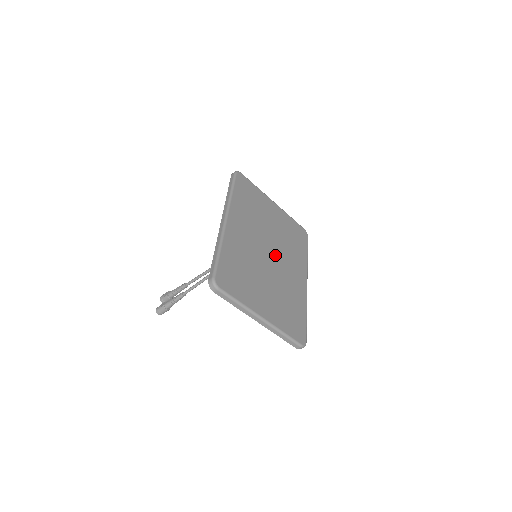
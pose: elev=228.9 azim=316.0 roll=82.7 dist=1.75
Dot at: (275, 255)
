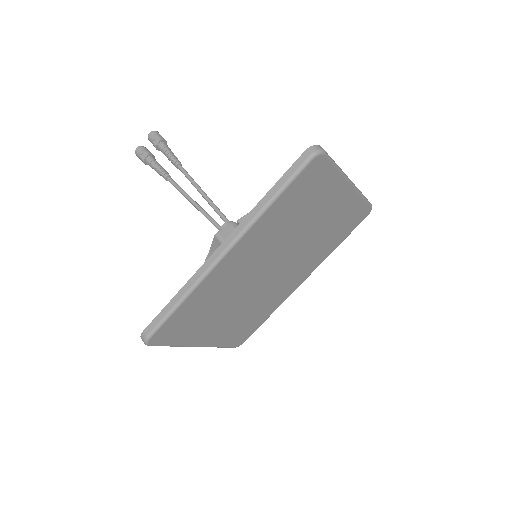
Dot at: (279, 269)
